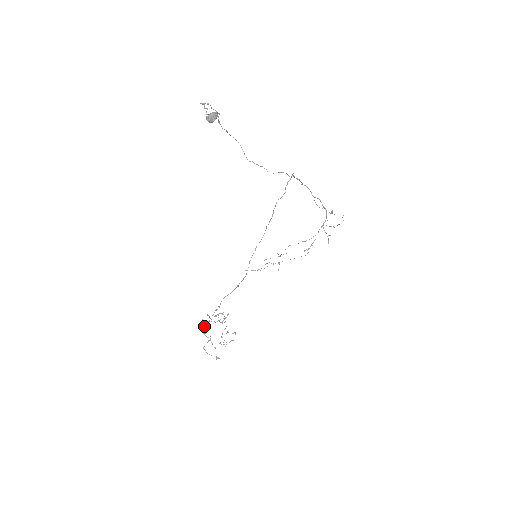
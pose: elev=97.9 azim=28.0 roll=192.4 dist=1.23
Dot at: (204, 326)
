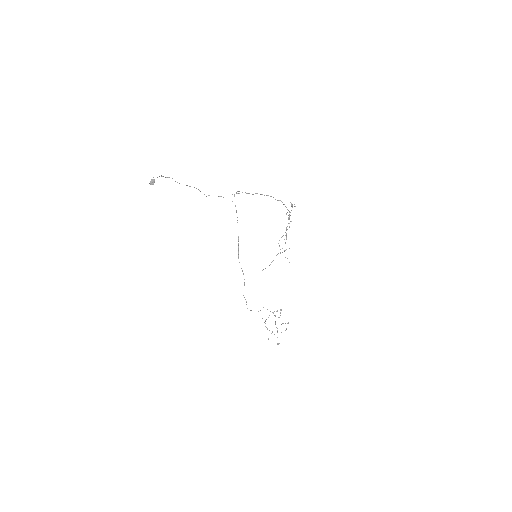
Dot at: (265, 323)
